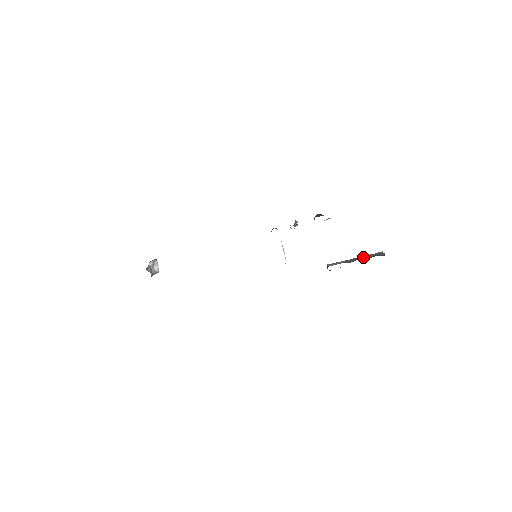
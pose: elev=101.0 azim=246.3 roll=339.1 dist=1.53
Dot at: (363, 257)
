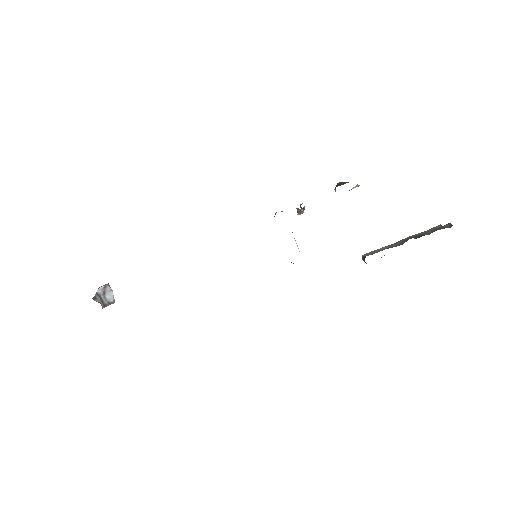
Dot at: (417, 235)
